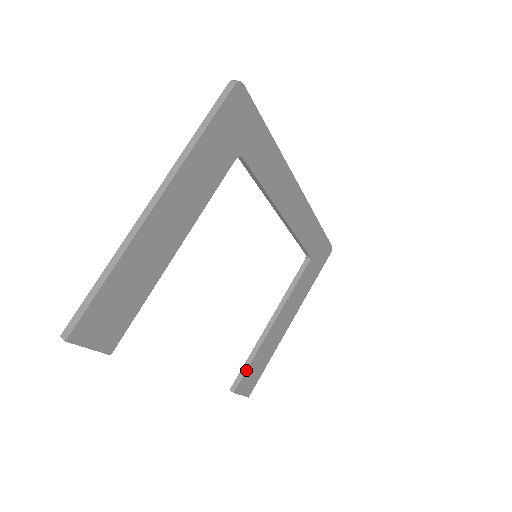
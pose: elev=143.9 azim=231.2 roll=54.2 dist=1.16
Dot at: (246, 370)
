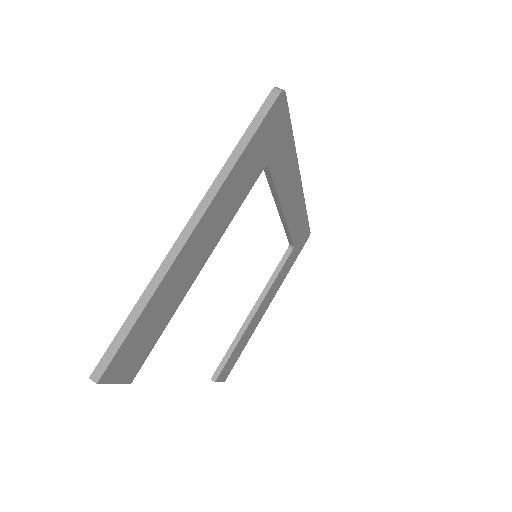
Dot at: (228, 359)
